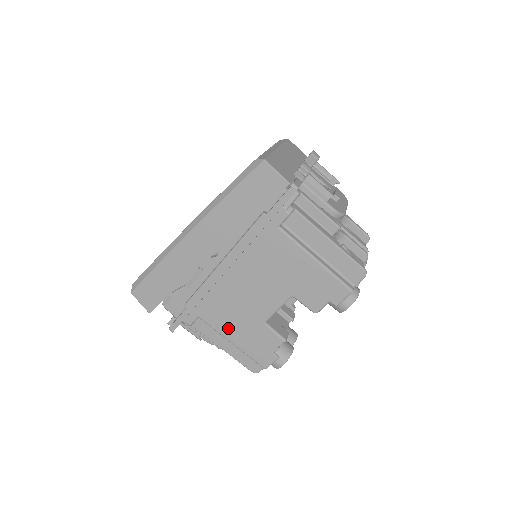
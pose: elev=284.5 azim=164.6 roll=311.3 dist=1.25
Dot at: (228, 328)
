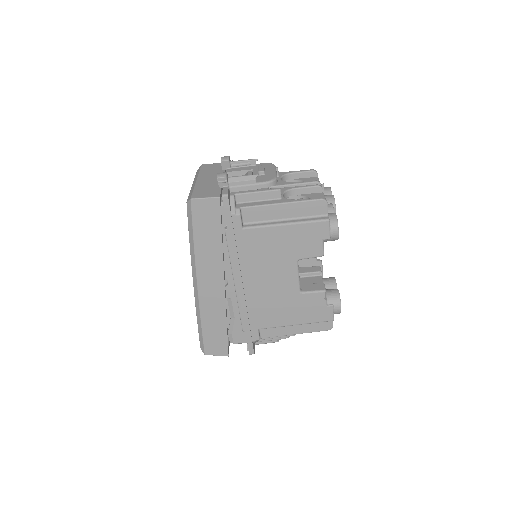
Dot at: (283, 318)
